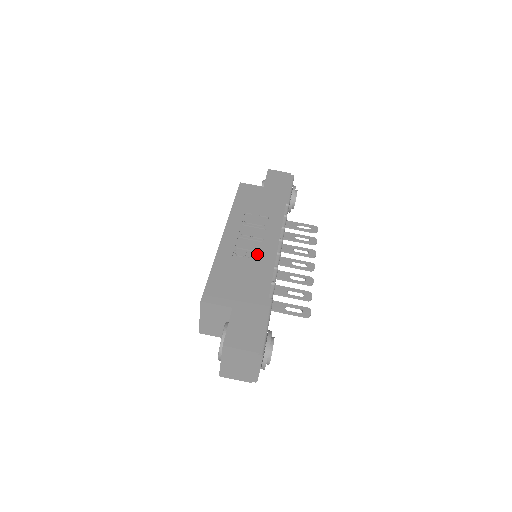
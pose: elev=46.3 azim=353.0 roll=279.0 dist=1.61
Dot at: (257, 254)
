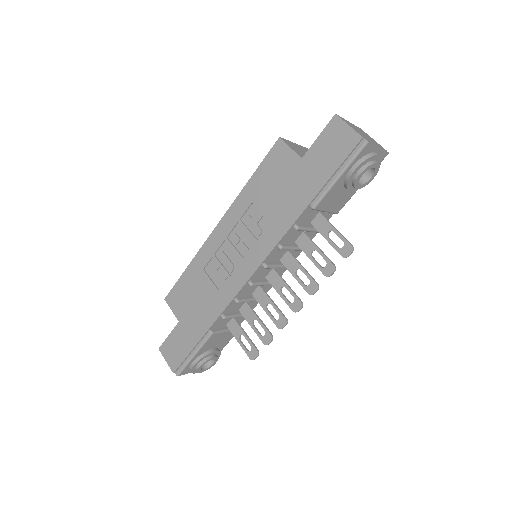
Dot at: (227, 275)
